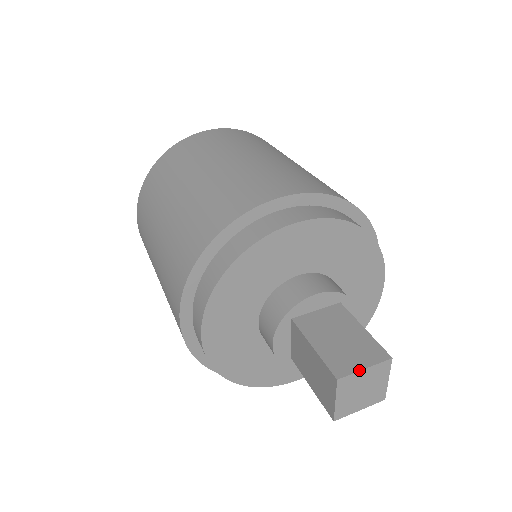
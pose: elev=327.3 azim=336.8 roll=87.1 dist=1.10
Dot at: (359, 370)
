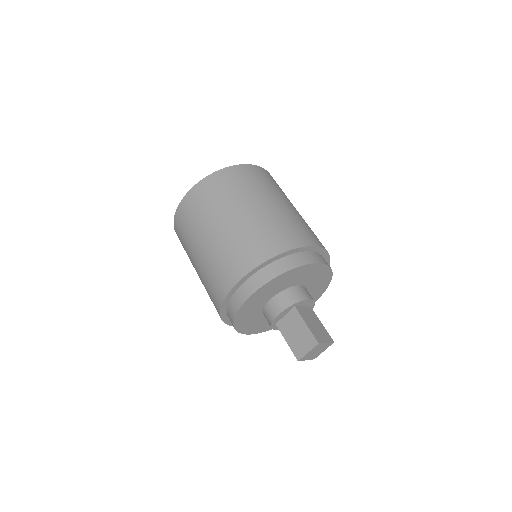
Dot at: (325, 342)
